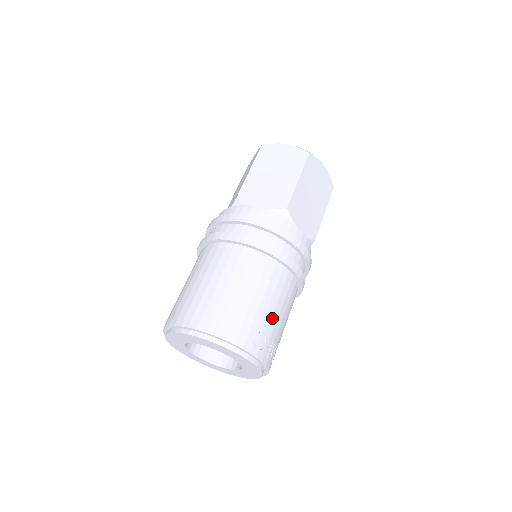
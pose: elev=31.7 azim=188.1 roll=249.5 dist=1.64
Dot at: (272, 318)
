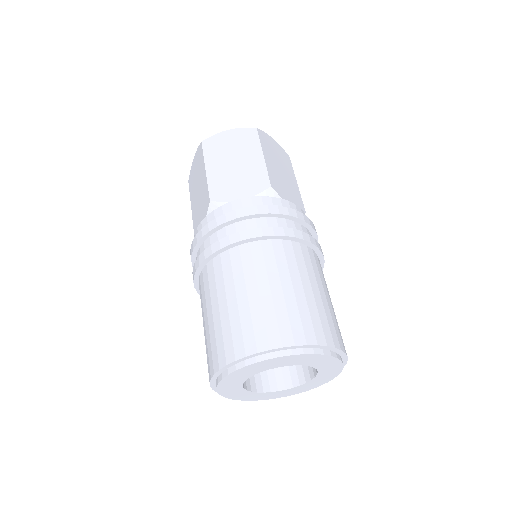
Dot at: occluded
